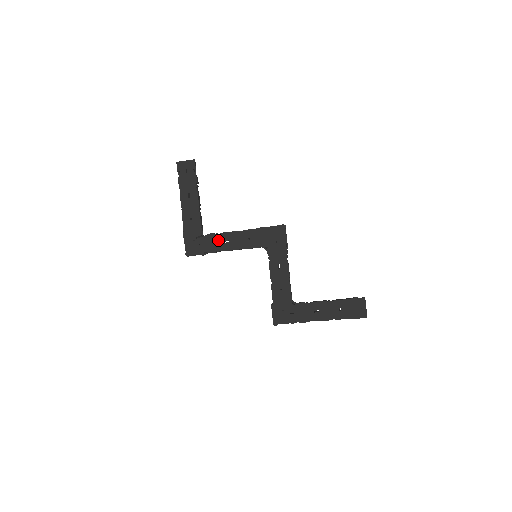
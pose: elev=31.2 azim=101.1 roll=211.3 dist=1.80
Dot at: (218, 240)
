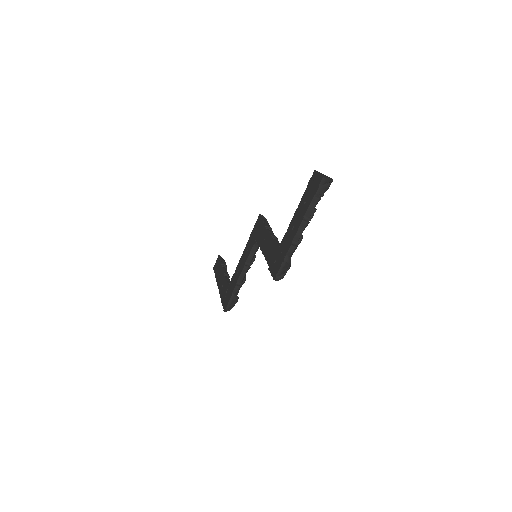
Dot at: (235, 277)
